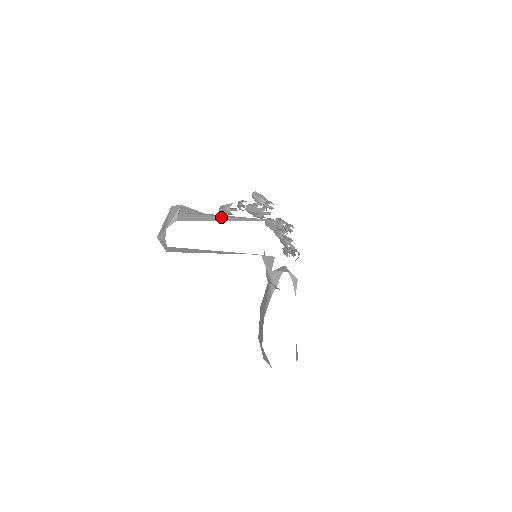
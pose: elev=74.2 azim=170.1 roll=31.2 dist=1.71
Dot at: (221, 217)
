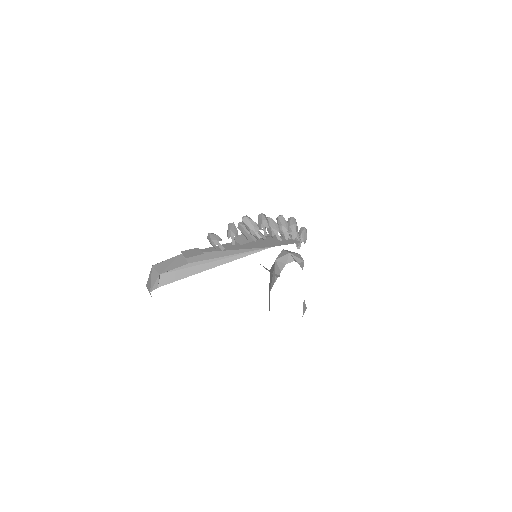
Dot at: (206, 265)
